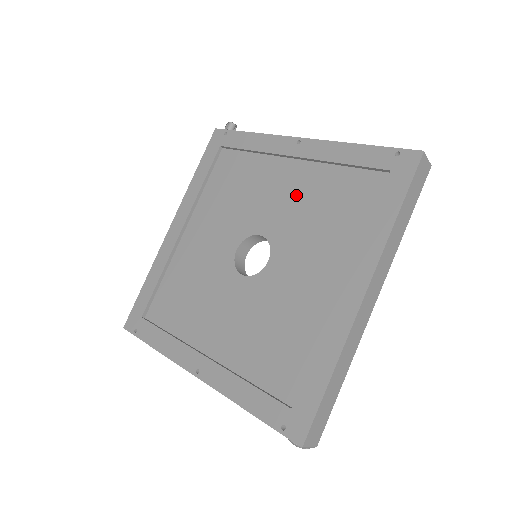
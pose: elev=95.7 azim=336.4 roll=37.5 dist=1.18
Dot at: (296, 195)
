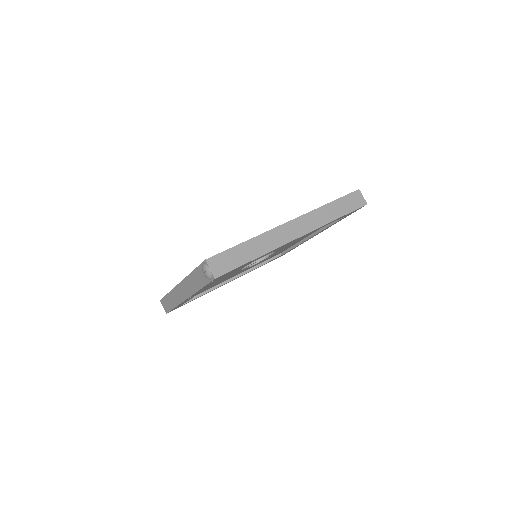
Dot at: occluded
